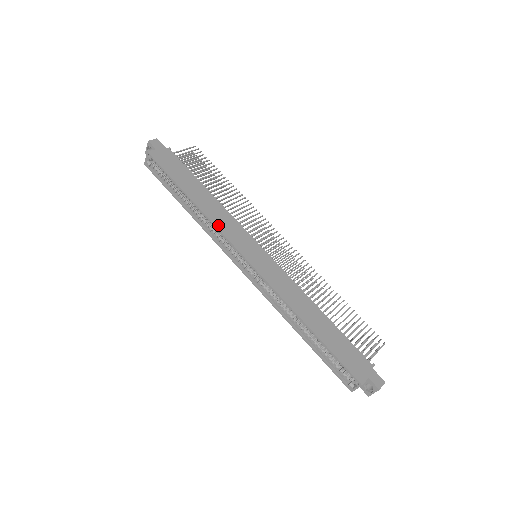
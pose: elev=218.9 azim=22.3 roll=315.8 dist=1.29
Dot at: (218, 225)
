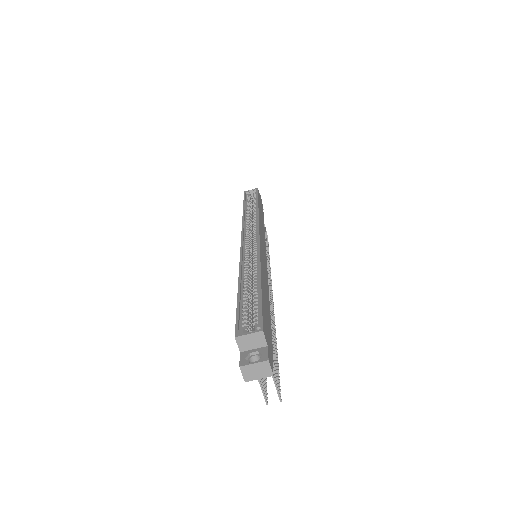
Dot at: occluded
